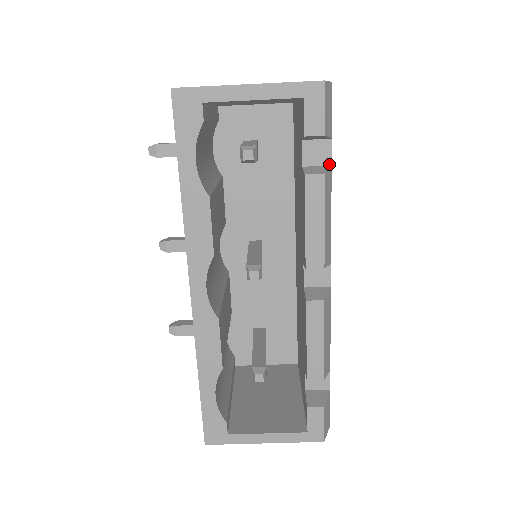
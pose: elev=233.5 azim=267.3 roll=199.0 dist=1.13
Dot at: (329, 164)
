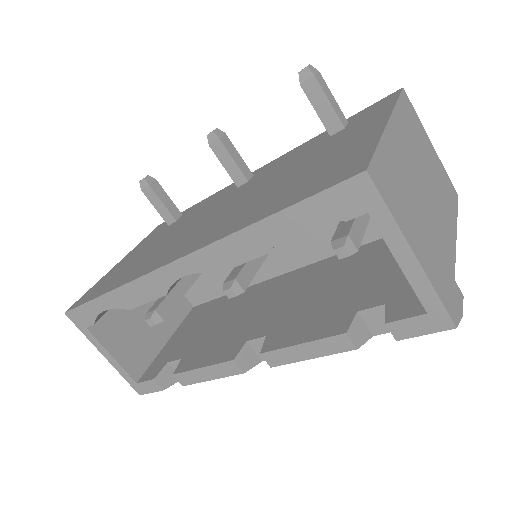
Dot at: (373, 334)
